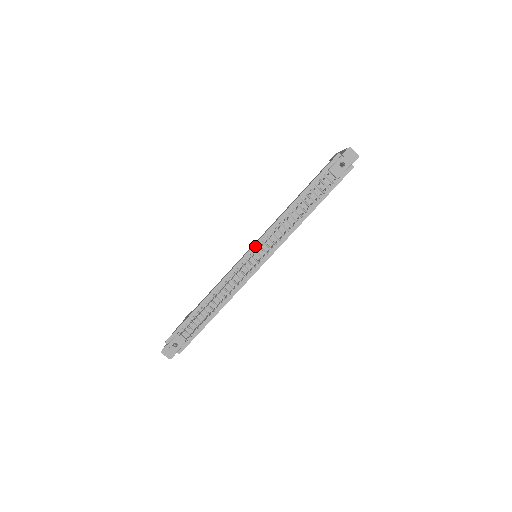
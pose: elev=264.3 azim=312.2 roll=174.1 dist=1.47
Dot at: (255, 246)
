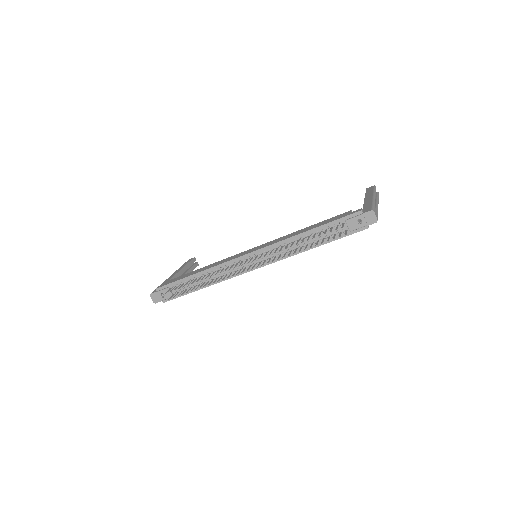
Dot at: (256, 252)
